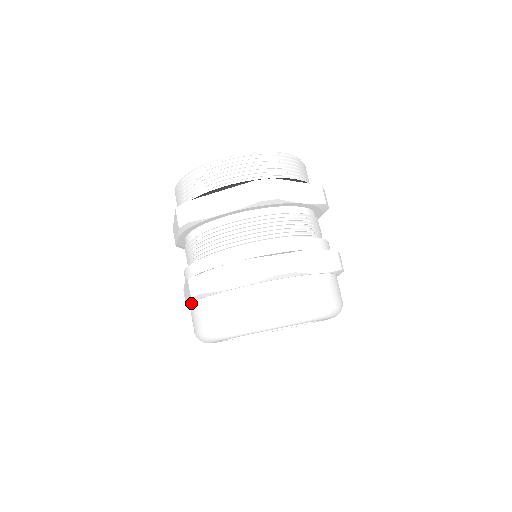
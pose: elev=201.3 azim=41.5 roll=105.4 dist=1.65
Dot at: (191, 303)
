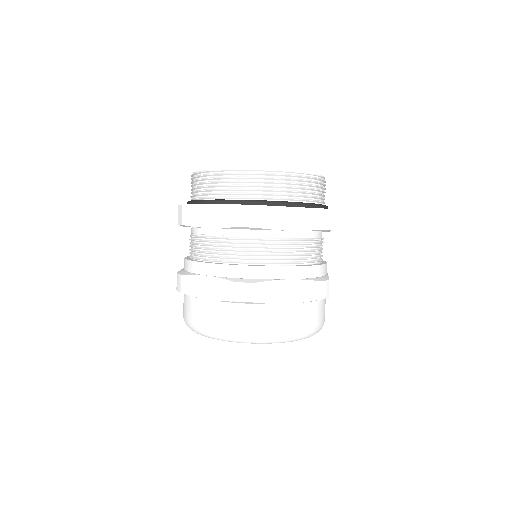
Dot at: (216, 300)
